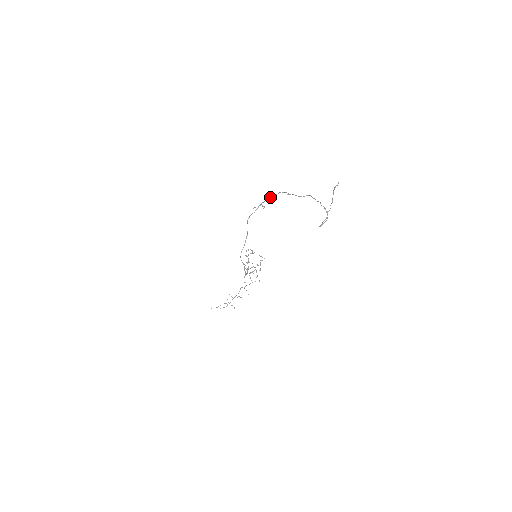
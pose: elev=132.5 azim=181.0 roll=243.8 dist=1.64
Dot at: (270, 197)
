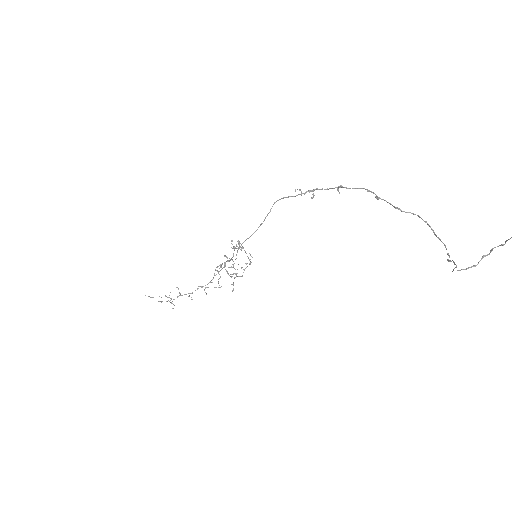
Dot at: (336, 187)
